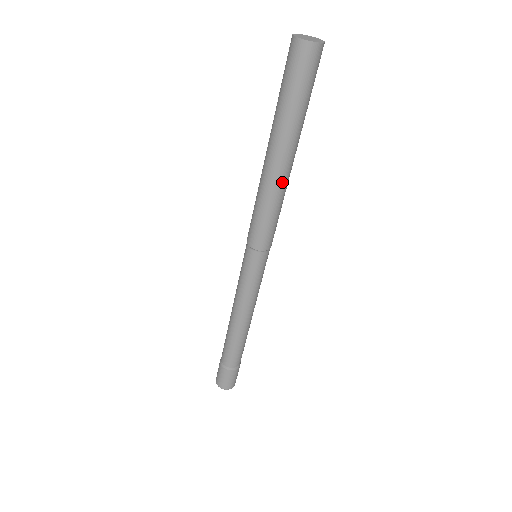
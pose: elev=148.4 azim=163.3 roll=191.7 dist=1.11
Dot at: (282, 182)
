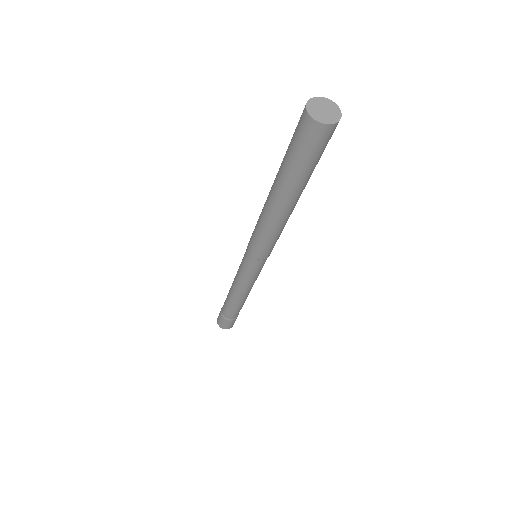
Dot at: (281, 219)
